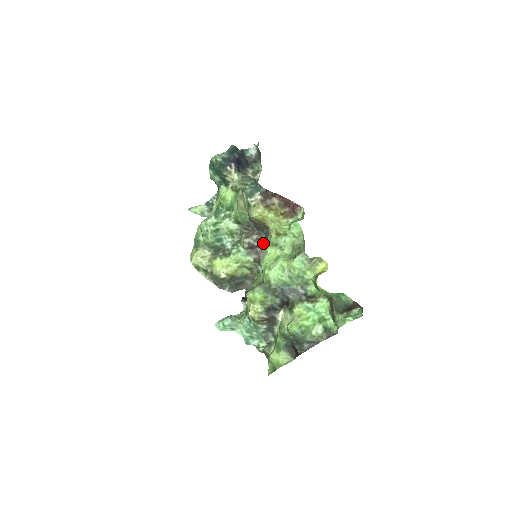
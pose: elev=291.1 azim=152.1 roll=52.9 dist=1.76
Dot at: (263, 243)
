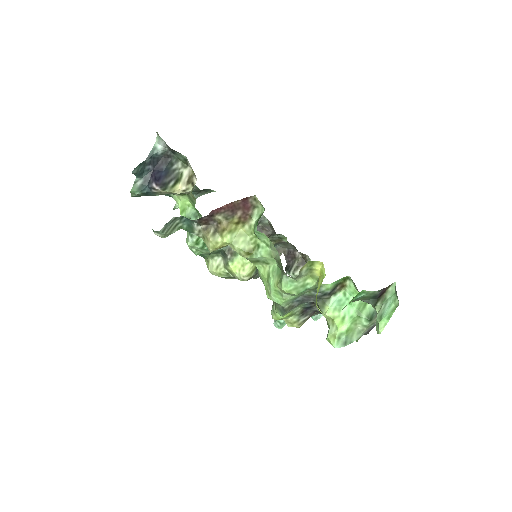
Dot at: occluded
